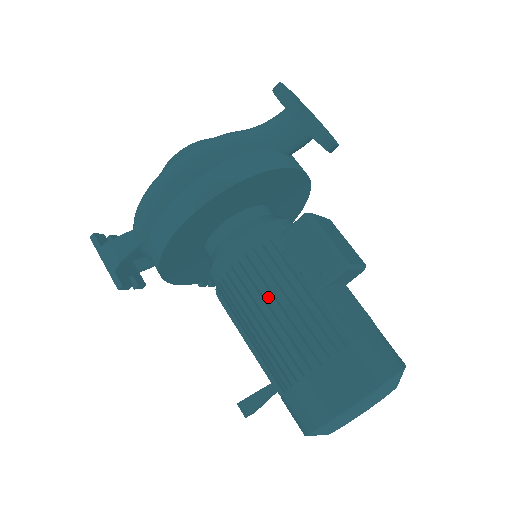
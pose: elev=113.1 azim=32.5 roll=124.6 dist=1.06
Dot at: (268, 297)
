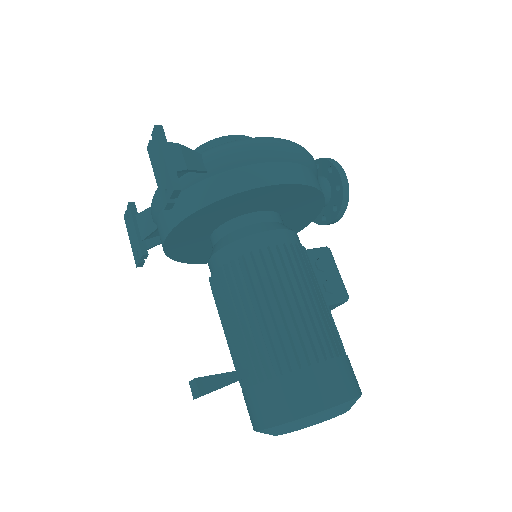
Dot at: (301, 286)
